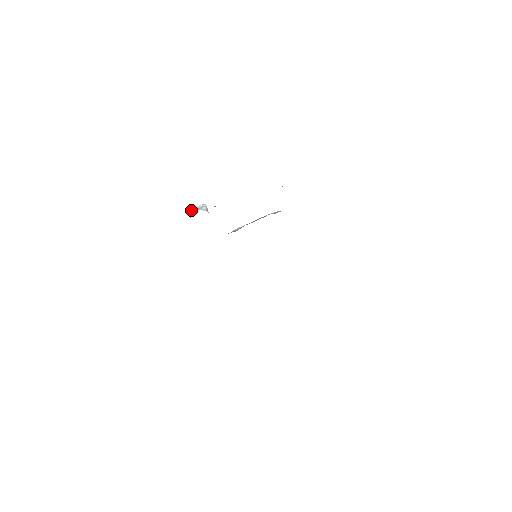
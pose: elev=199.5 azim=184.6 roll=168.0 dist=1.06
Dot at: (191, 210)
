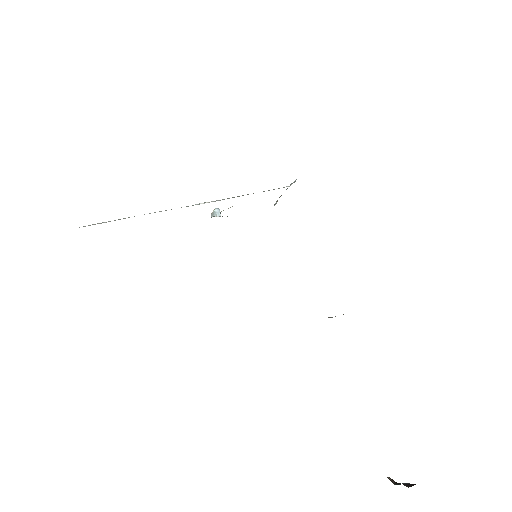
Dot at: occluded
